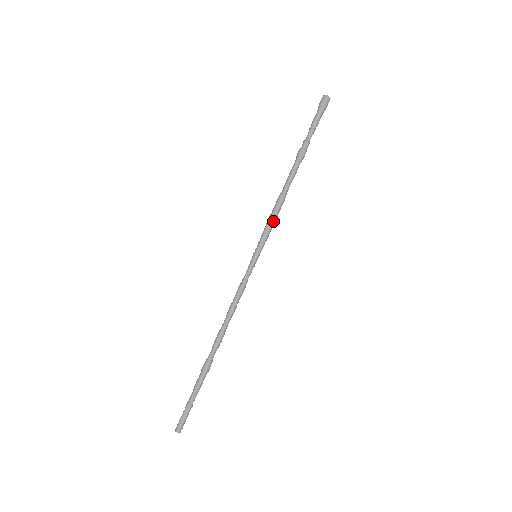
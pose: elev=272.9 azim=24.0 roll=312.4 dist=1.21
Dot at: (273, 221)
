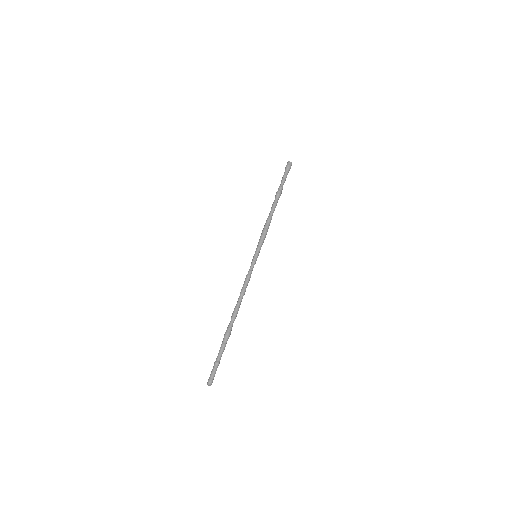
Dot at: (263, 232)
